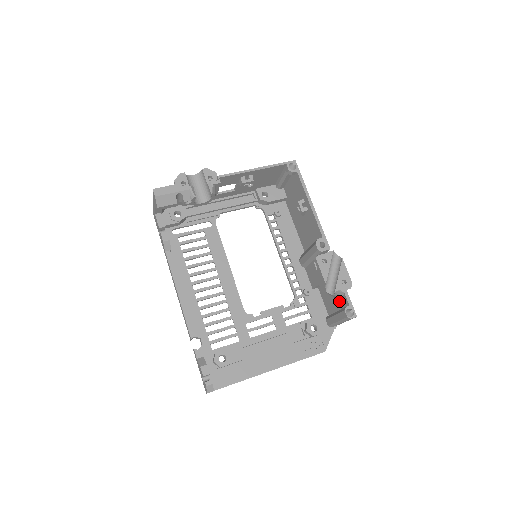
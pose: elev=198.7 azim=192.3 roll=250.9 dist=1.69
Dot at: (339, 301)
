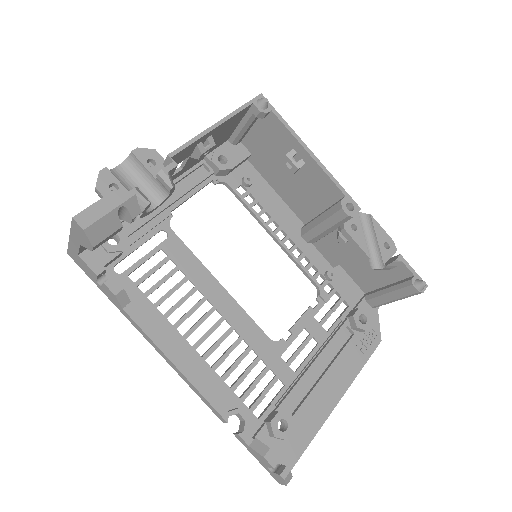
Dot at: (389, 273)
